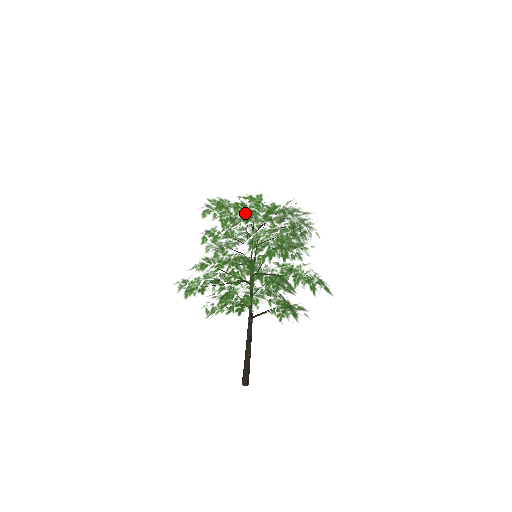
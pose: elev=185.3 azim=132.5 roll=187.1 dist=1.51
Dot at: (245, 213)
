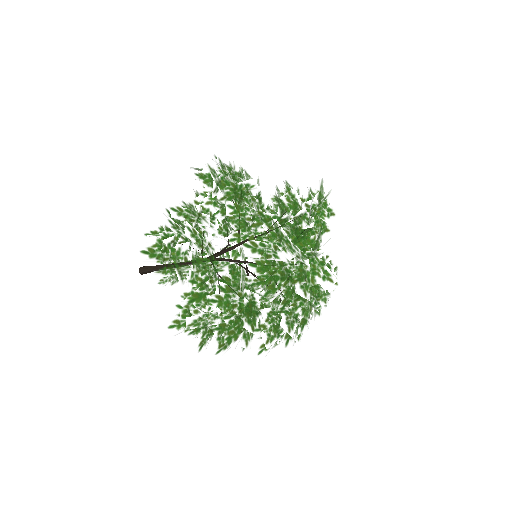
Dot at: occluded
